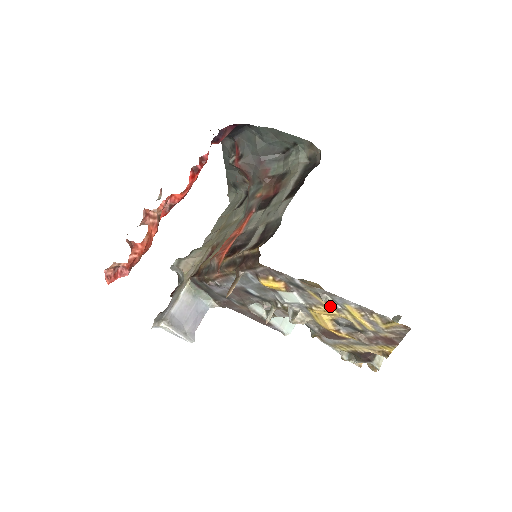
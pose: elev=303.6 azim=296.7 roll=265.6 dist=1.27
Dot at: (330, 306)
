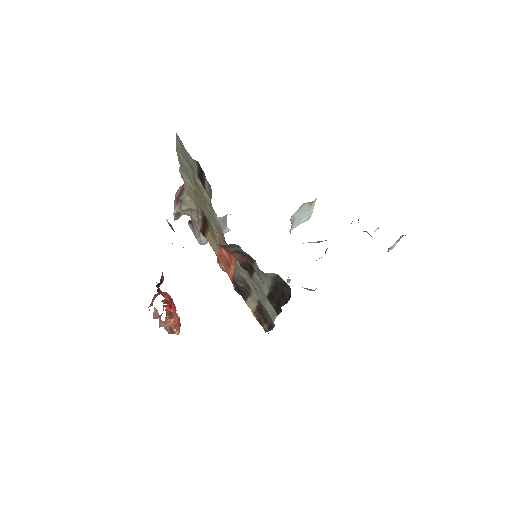
Dot at: occluded
